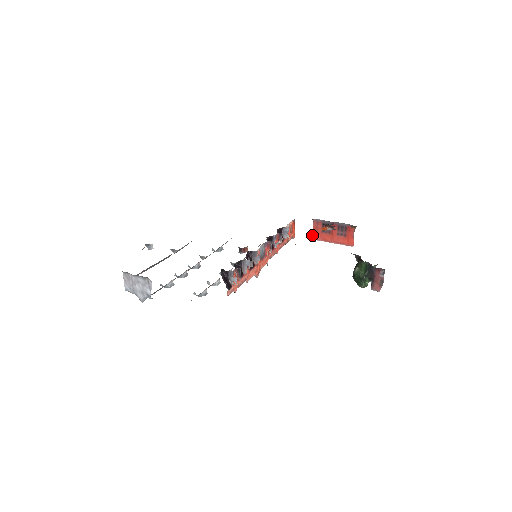
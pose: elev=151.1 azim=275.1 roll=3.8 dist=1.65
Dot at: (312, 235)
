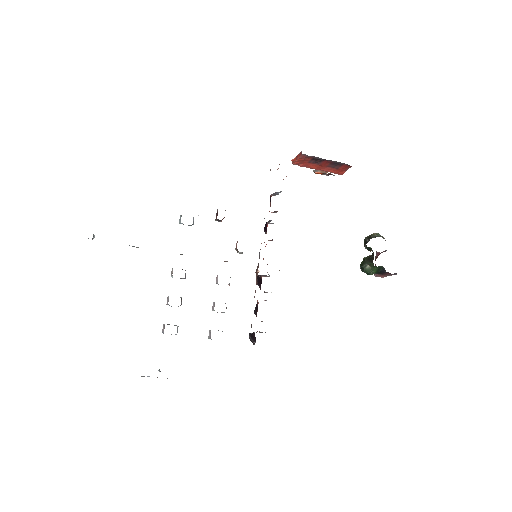
Dot at: (294, 162)
